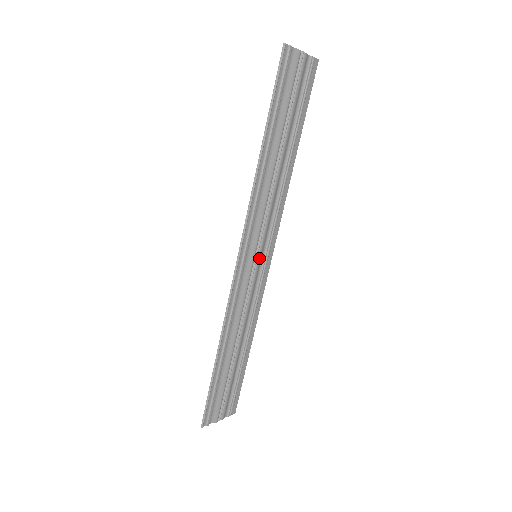
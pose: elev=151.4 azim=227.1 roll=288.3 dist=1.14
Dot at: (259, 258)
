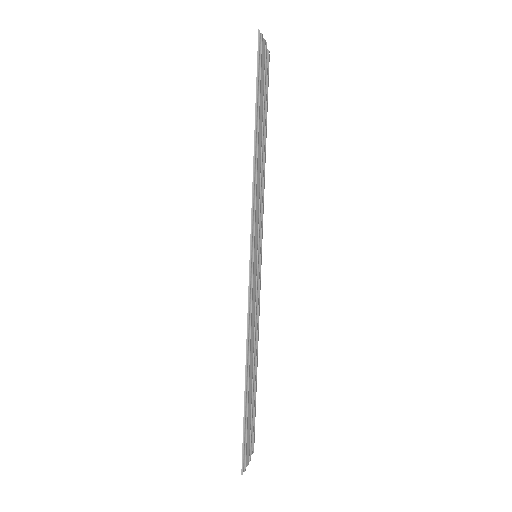
Dot at: (258, 258)
